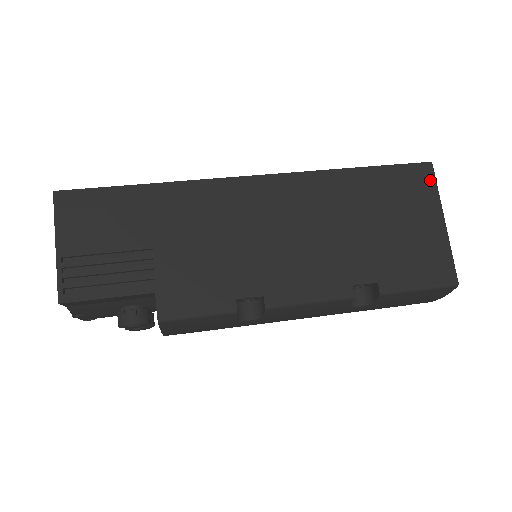
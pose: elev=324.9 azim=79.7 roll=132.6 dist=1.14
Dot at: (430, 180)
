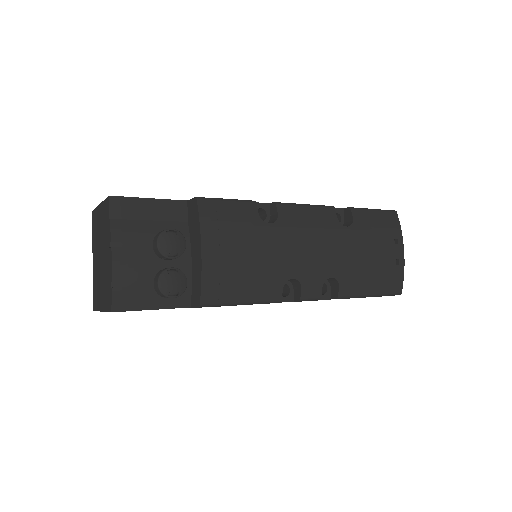
Dot at: occluded
